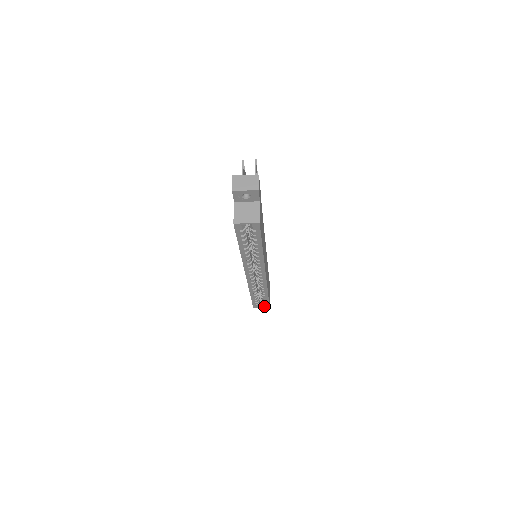
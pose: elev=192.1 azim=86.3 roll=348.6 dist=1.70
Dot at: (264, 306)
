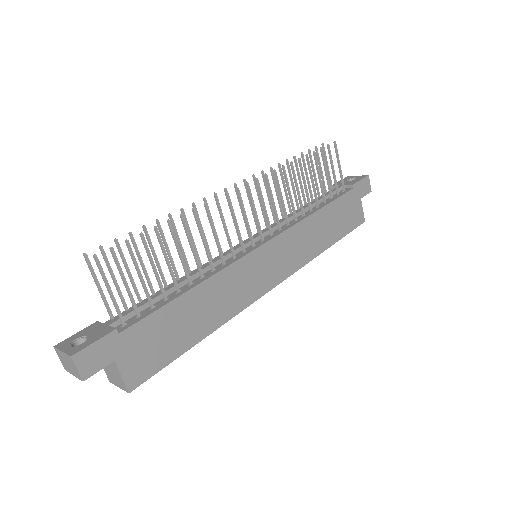
Dot at: occluded
